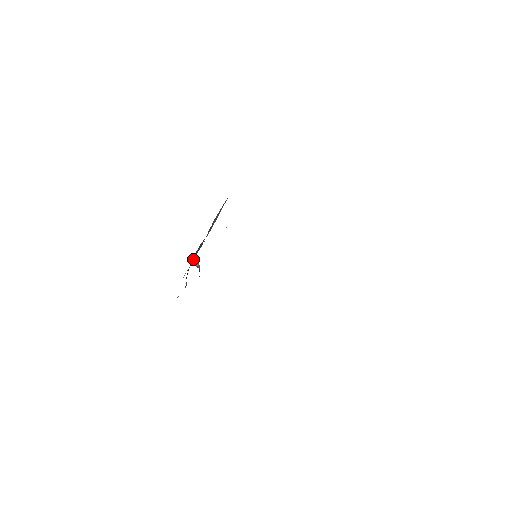
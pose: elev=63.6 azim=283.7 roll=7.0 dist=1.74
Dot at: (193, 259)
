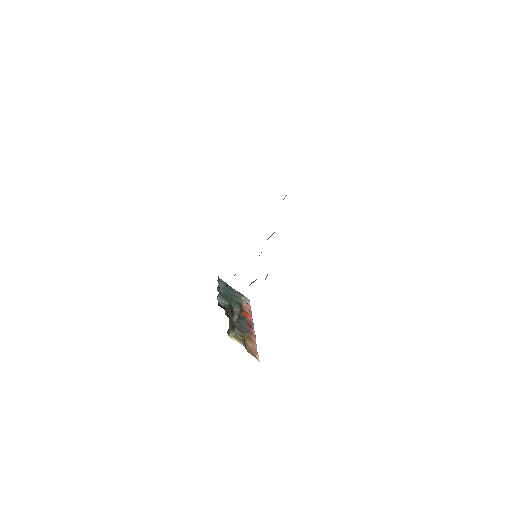
Dot at: occluded
